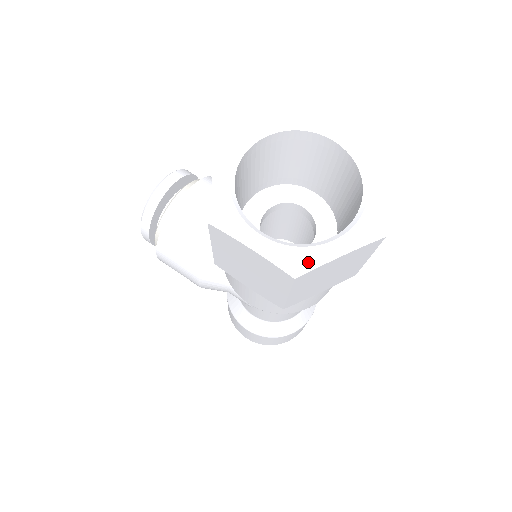
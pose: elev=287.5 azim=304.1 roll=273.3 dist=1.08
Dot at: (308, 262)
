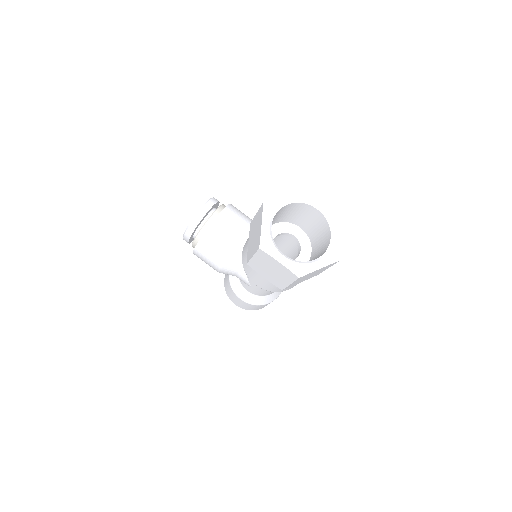
Dot at: (305, 271)
